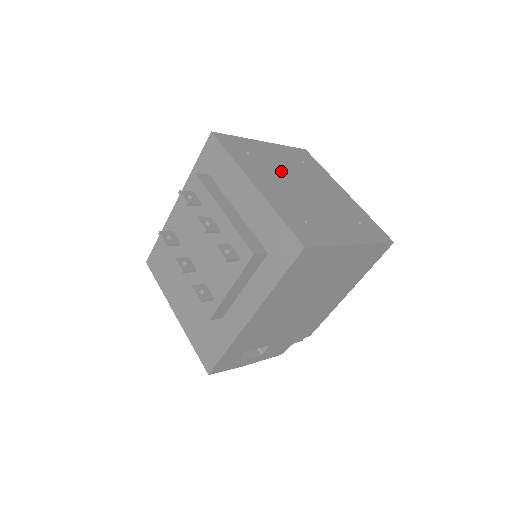
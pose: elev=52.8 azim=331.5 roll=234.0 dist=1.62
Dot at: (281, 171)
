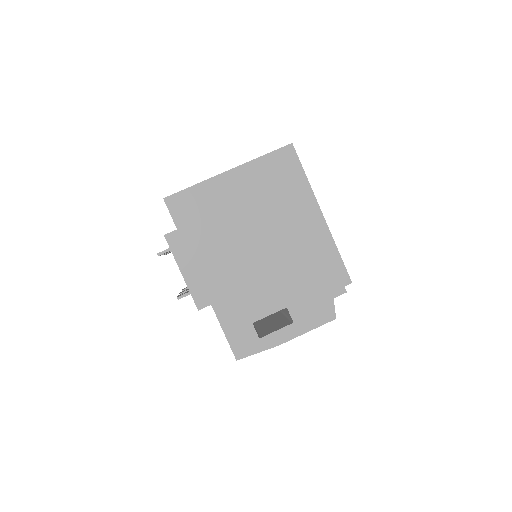
Dot at: occluded
